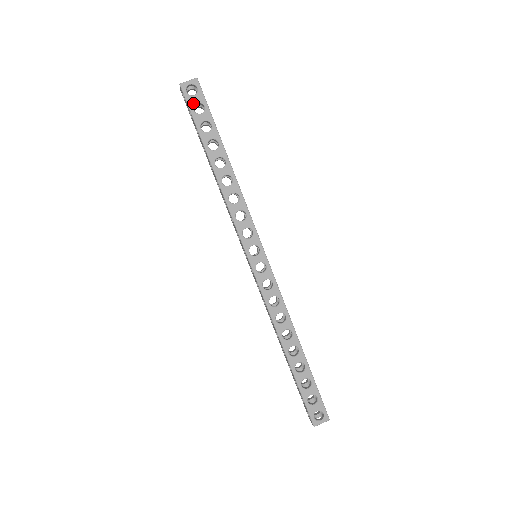
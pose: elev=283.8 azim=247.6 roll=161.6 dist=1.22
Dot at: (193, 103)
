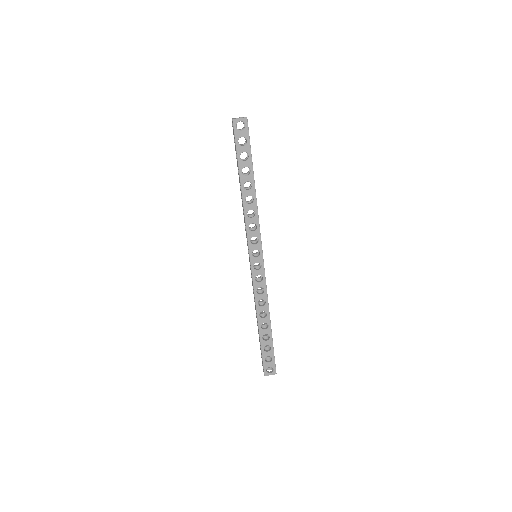
Dot at: (239, 136)
